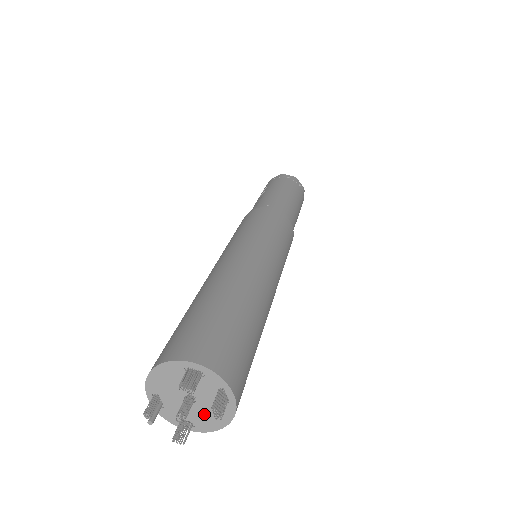
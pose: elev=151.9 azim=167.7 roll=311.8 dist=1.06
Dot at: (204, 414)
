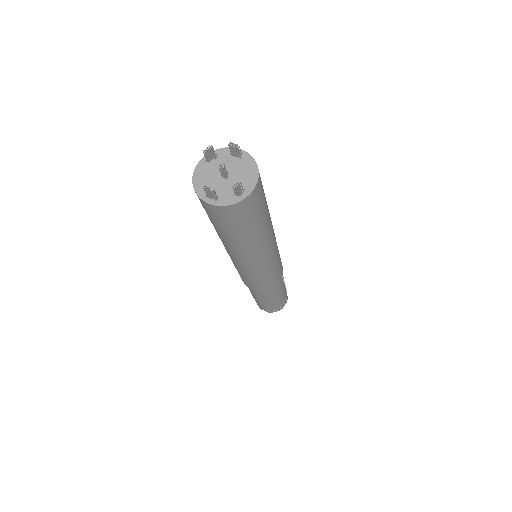
Dot at: (241, 177)
